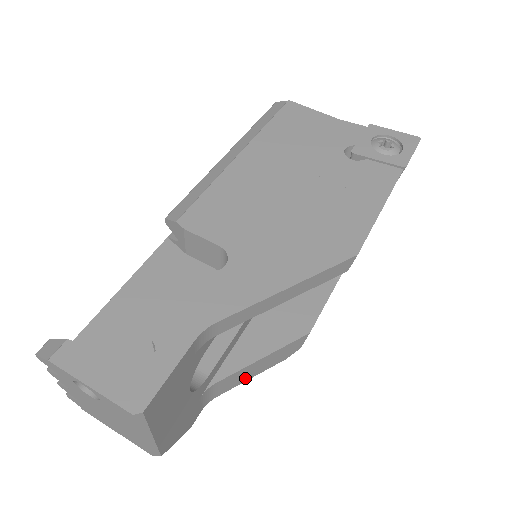
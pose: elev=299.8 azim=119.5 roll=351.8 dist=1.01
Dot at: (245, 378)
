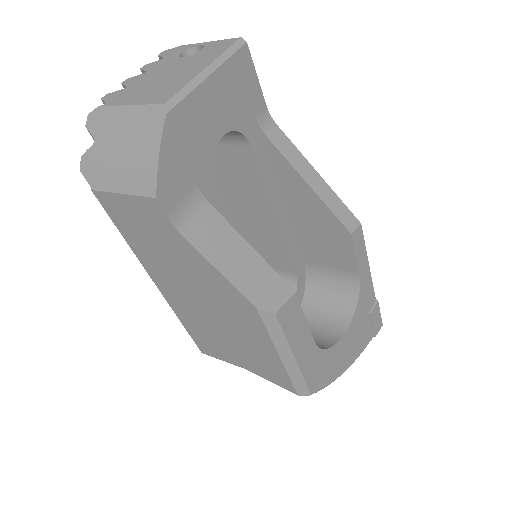
Dot at: (218, 258)
